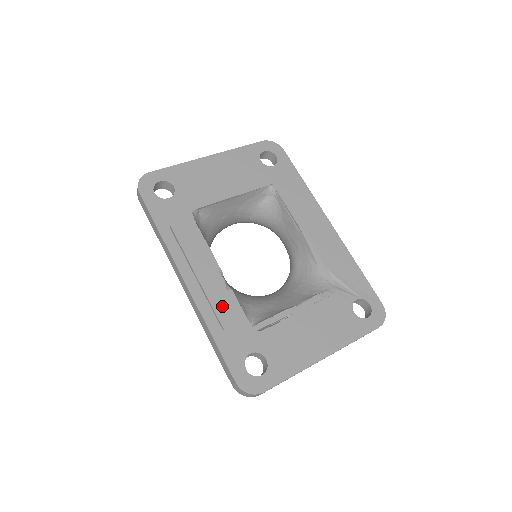
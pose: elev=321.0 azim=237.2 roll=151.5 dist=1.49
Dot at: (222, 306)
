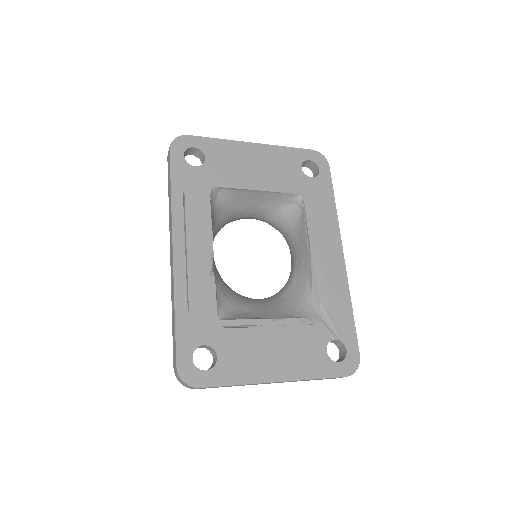
Dot at: (198, 288)
